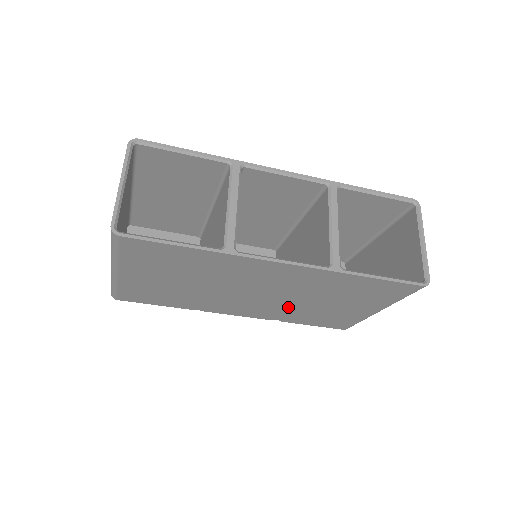
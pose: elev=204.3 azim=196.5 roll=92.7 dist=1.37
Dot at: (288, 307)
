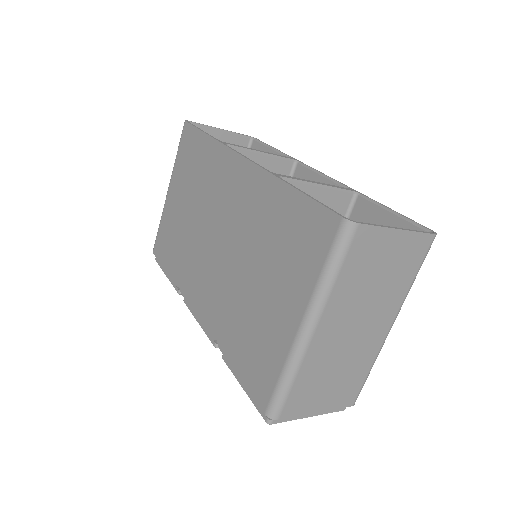
Dot at: (230, 290)
